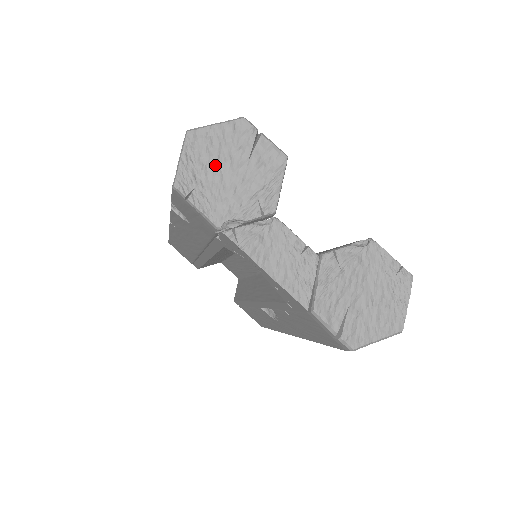
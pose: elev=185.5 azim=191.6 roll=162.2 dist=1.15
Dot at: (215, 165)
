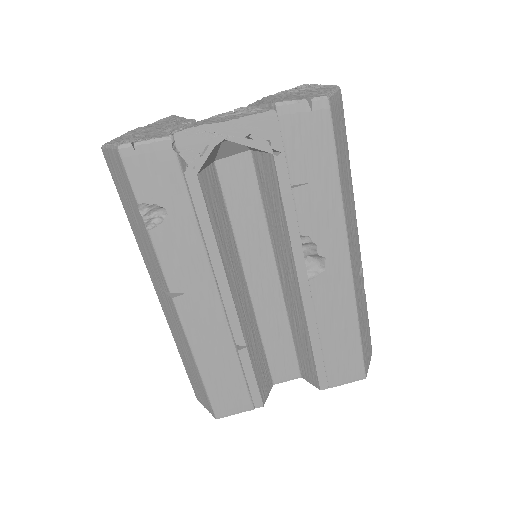
Dot at: (135, 137)
